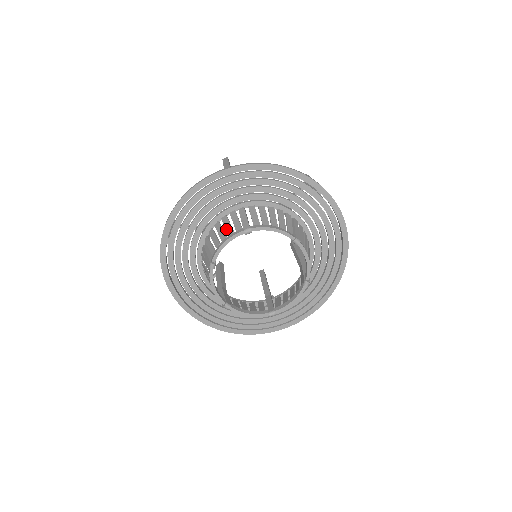
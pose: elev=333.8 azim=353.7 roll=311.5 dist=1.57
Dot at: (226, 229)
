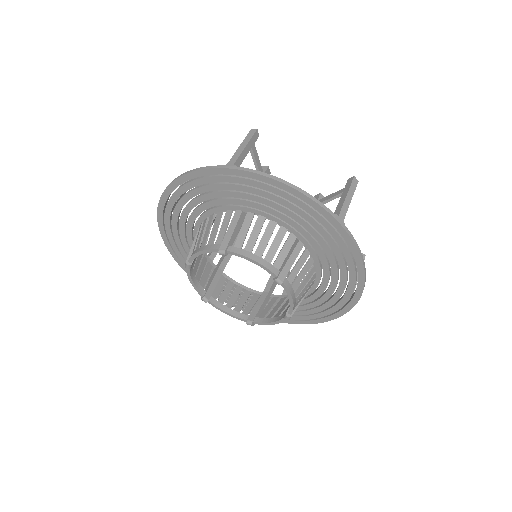
Dot at: occluded
